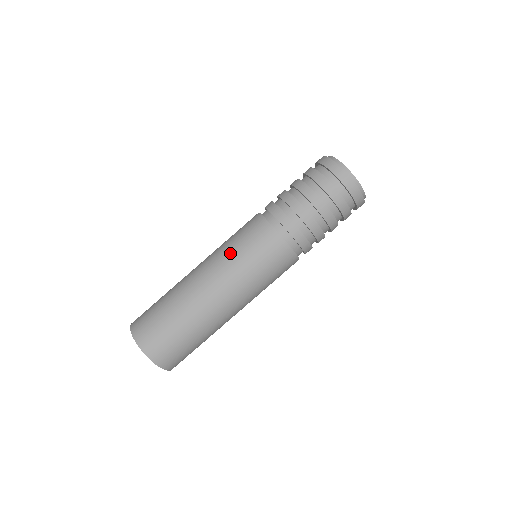
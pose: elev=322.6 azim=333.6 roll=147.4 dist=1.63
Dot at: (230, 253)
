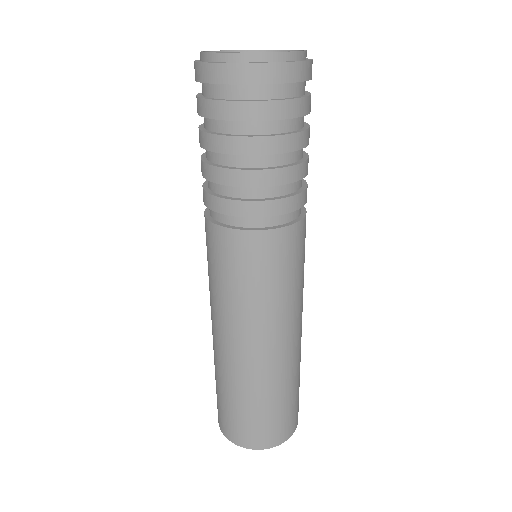
Dot at: occluded
